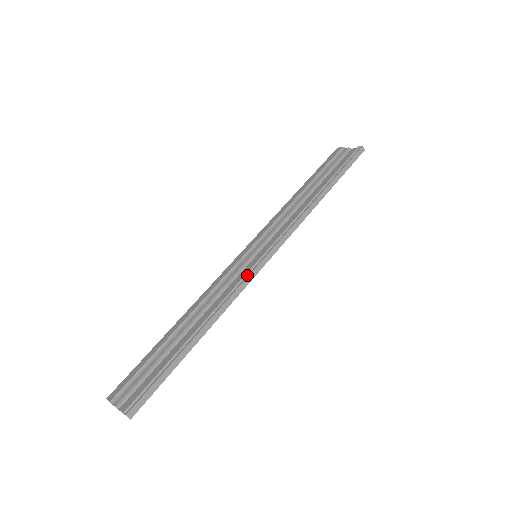
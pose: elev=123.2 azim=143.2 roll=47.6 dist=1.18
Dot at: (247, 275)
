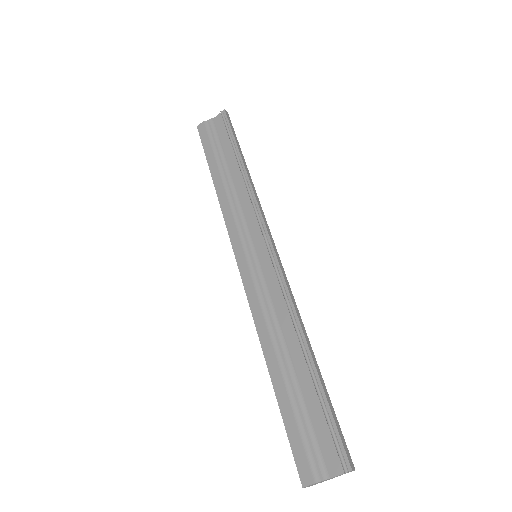
Dot at: (280, 273)
